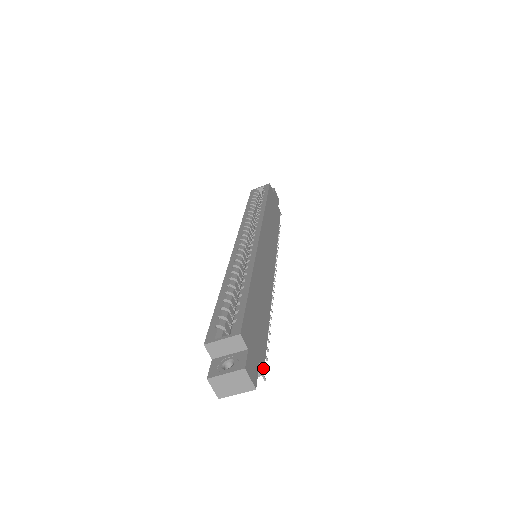
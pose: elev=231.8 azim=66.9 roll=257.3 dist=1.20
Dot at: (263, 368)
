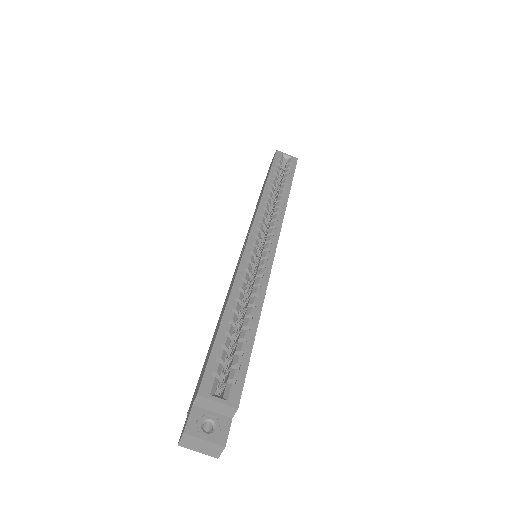
Dot at: occluded
